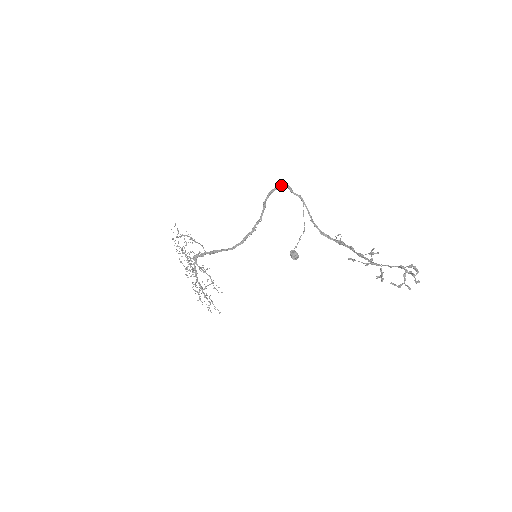
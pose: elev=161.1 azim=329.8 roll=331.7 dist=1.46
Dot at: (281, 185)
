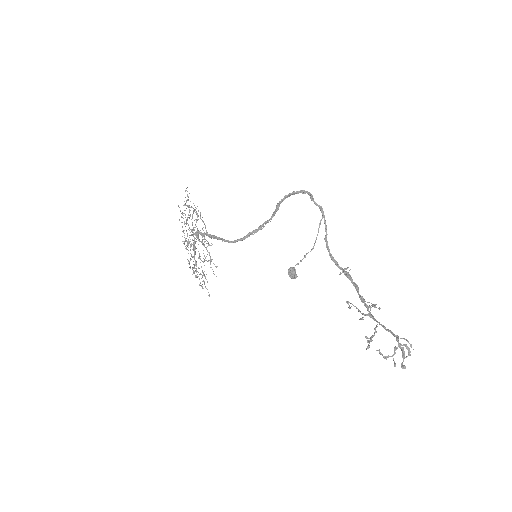
Dot at: (301, 191)
